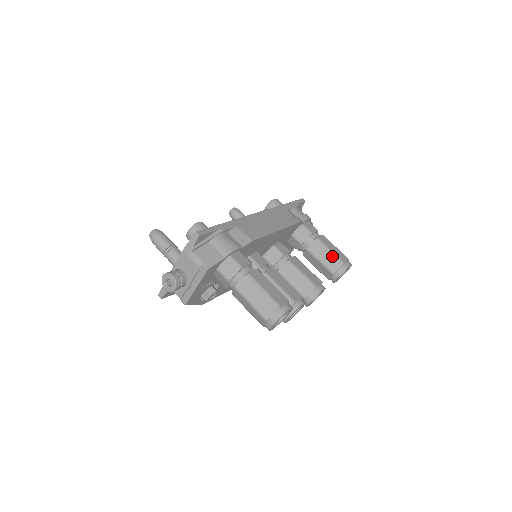
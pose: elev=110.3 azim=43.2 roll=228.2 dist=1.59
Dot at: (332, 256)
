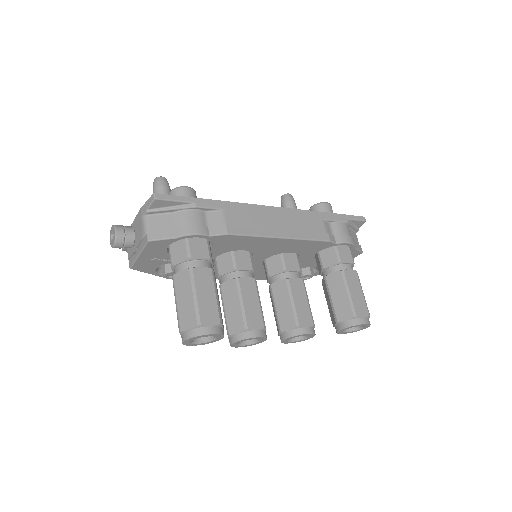
Dot at: (347, 301)
